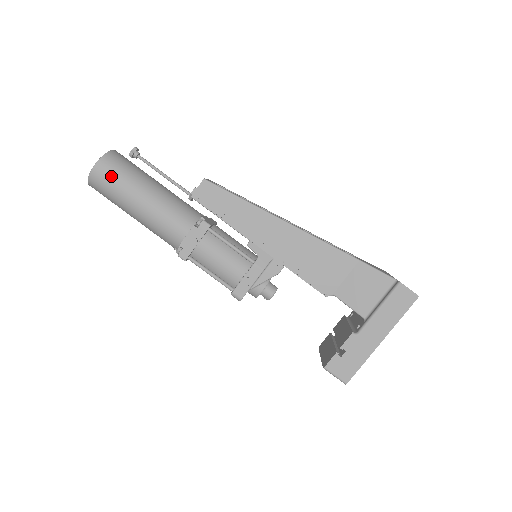
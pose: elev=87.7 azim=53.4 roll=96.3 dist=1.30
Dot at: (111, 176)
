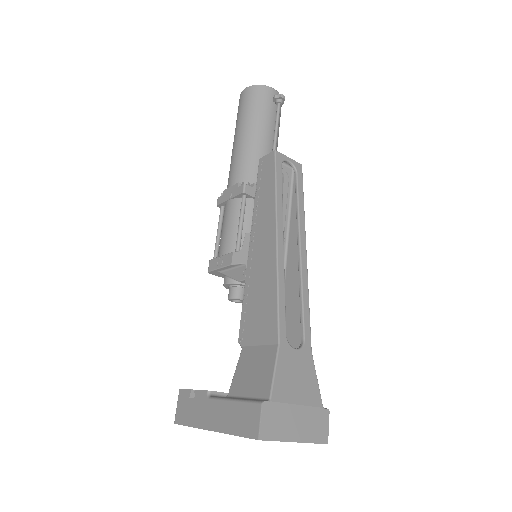
Dot at: (244, 103)
